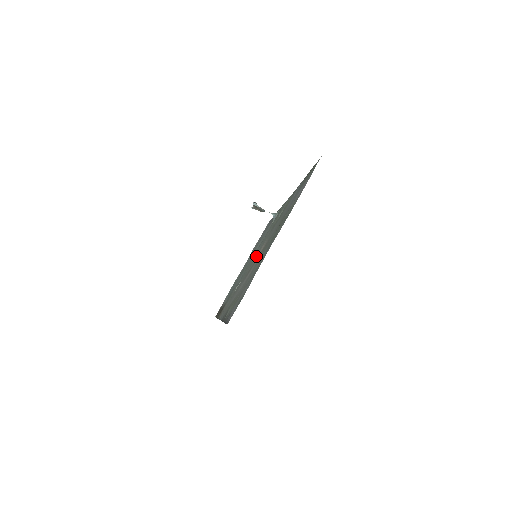
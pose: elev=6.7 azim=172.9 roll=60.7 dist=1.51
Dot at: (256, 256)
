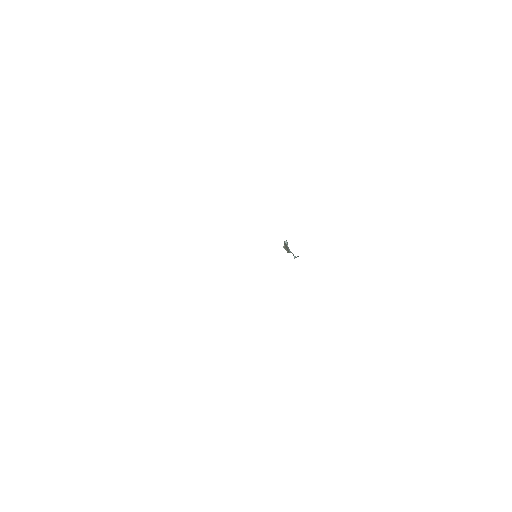
Dot at: occluded
